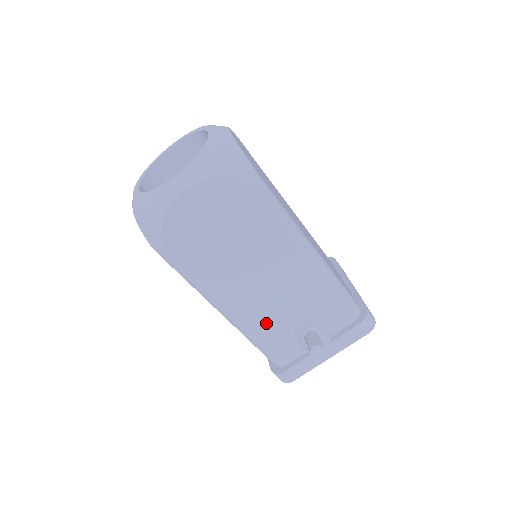
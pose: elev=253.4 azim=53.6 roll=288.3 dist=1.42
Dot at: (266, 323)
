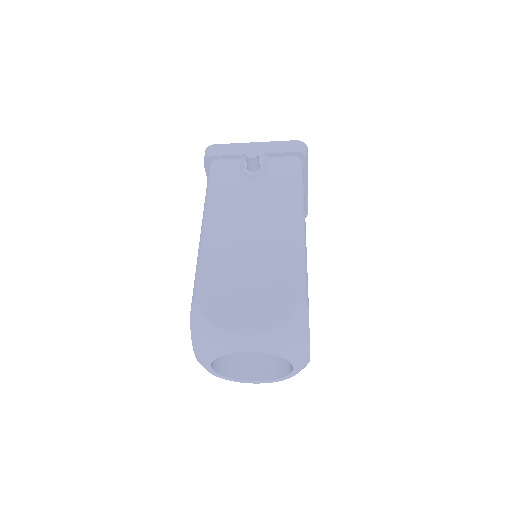
Dot at: occluded
